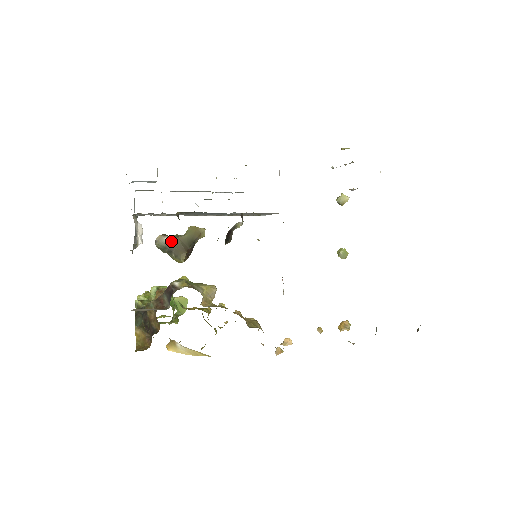
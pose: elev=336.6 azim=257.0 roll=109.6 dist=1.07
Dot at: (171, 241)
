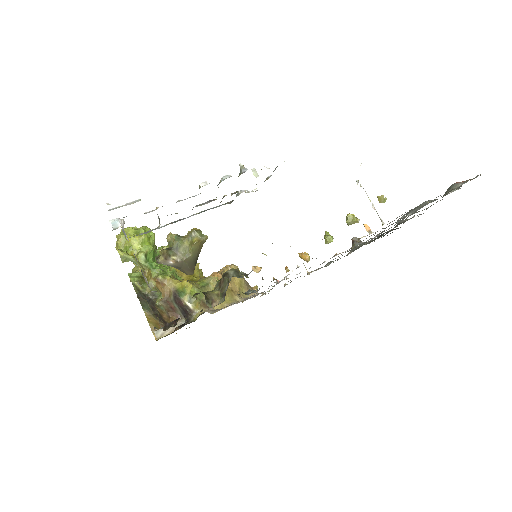
Dot at: (176, 264)
